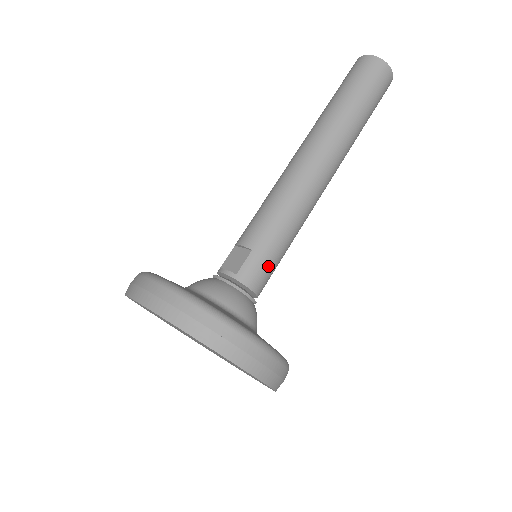
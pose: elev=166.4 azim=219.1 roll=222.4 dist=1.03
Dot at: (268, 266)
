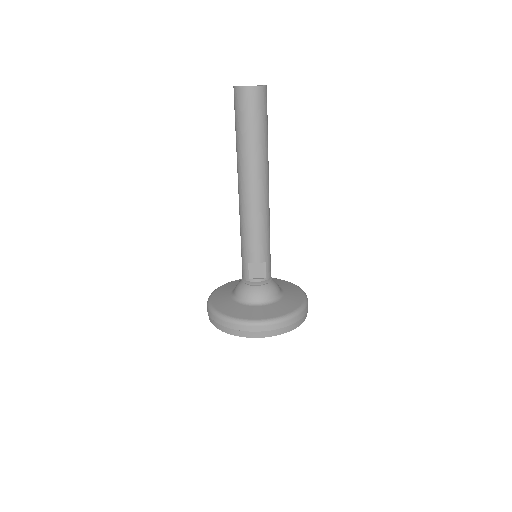
Dot at: (270, 259)
